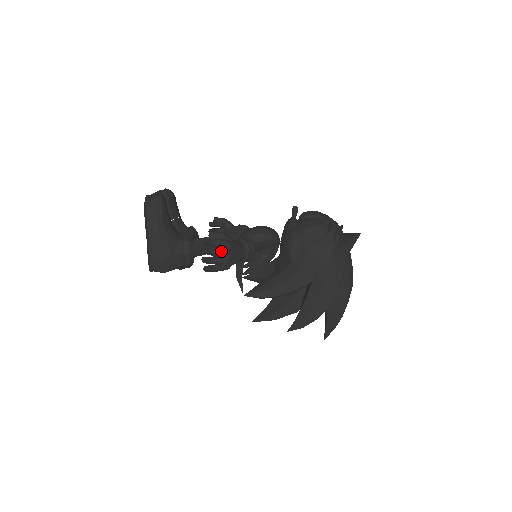
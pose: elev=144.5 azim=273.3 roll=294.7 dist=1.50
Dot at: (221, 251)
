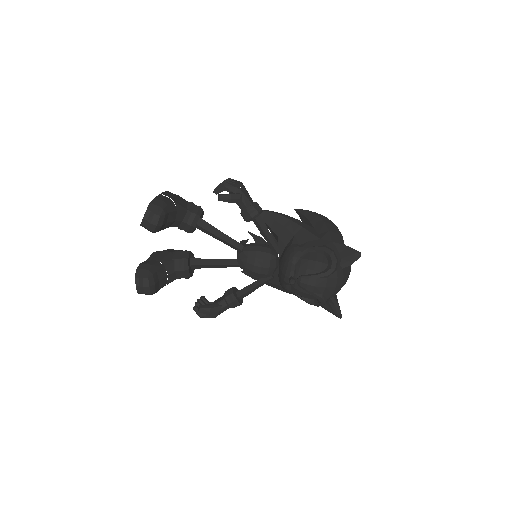
Dot at: occluded
